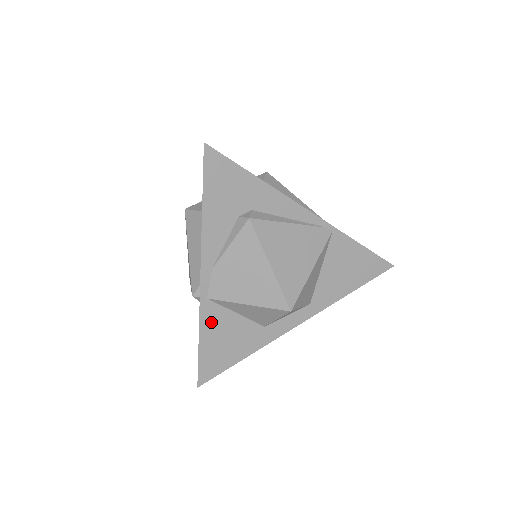
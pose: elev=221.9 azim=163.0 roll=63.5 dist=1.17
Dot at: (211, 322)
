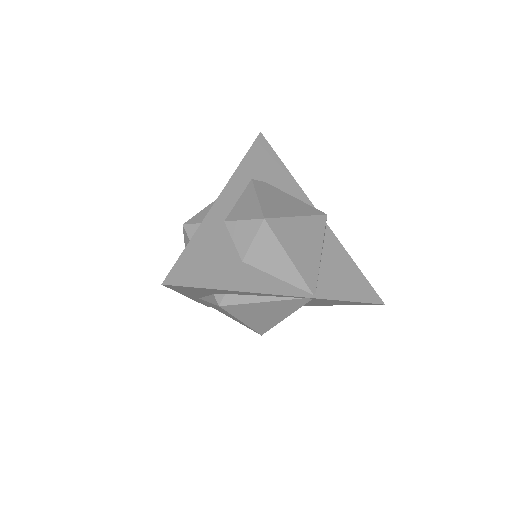
Dot at: occluded
